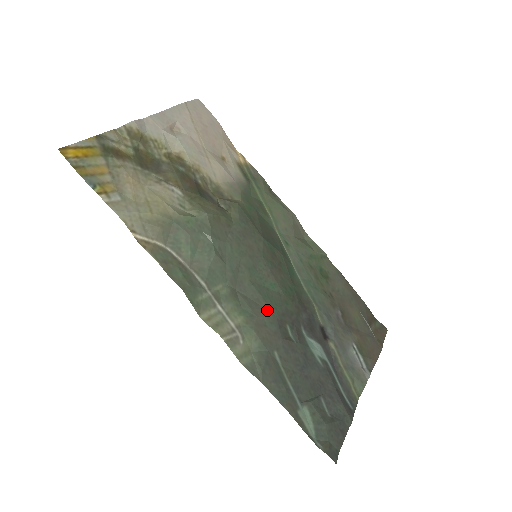
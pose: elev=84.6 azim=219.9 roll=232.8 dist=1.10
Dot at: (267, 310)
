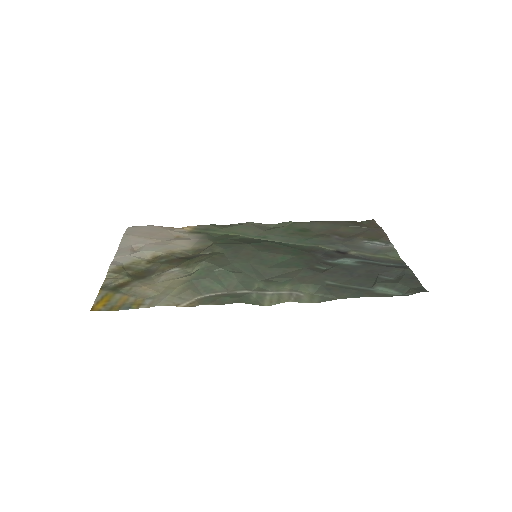
Dot at: (296, 270)
